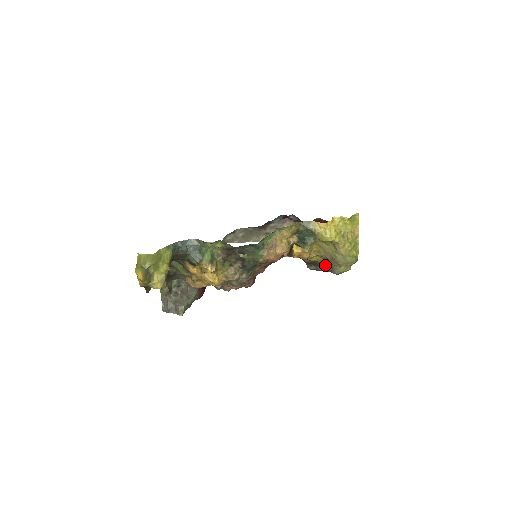
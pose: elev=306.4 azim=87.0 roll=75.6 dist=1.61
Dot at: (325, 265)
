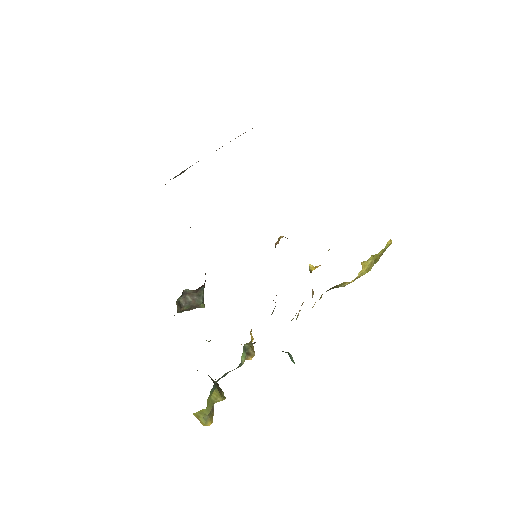
Dot at: occluded
